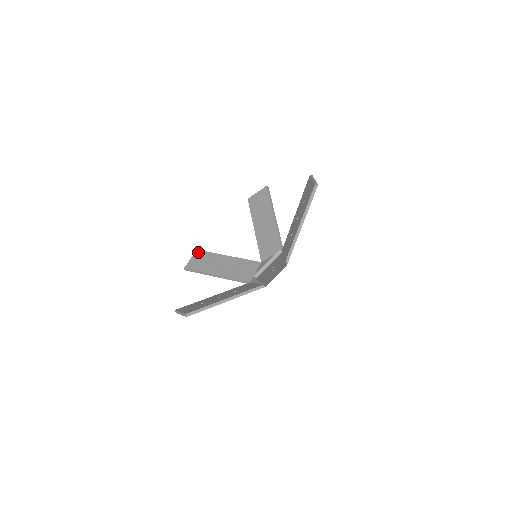
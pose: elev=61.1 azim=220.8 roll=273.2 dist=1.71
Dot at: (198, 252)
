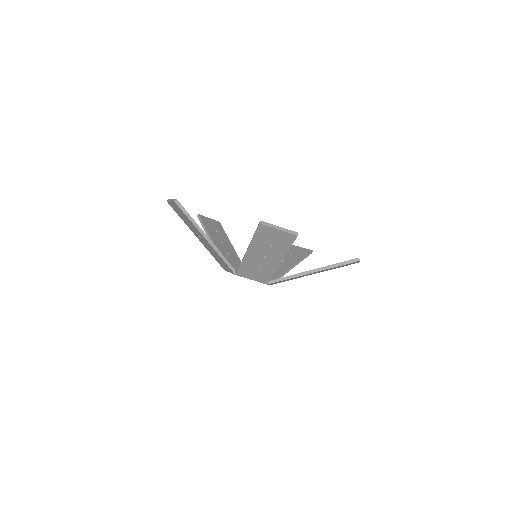
Dot at: (219, 223)
